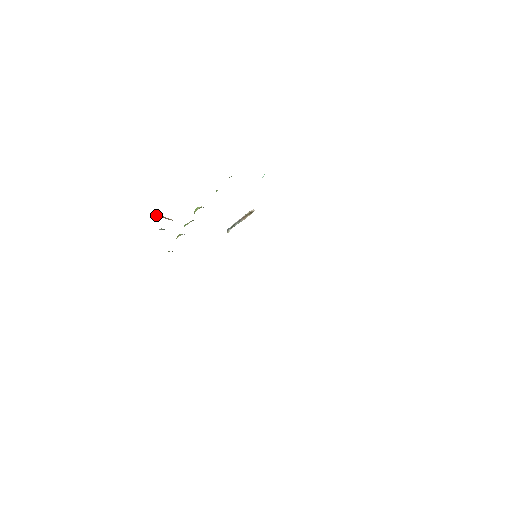
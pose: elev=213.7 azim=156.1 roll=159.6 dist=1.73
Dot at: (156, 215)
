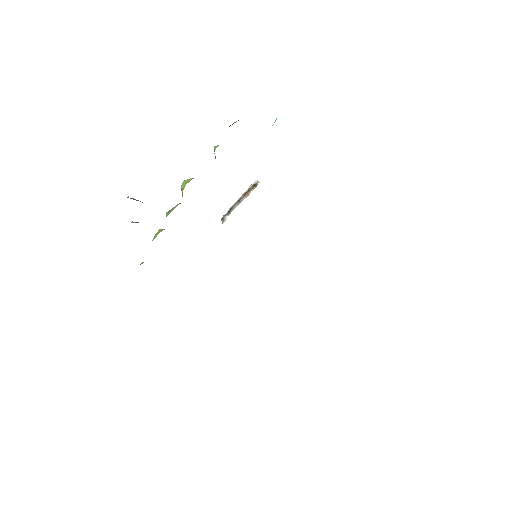
Dot at: occluded
